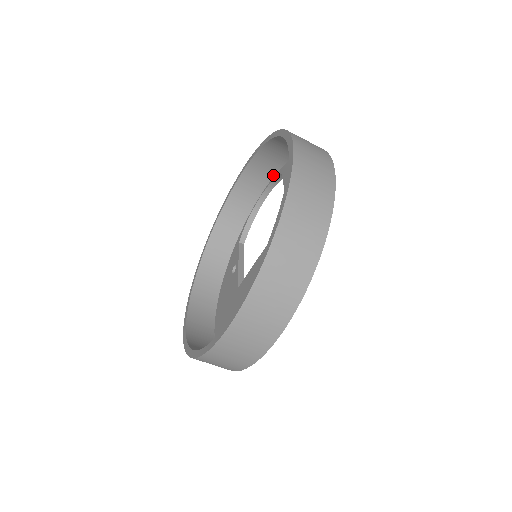
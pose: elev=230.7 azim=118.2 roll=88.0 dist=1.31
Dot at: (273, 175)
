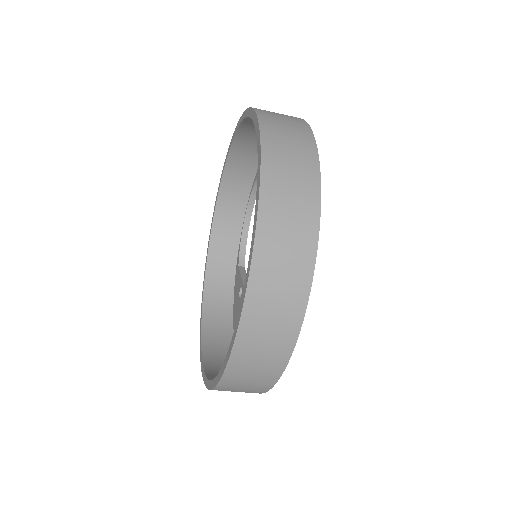
Dot at: (252, 182)
